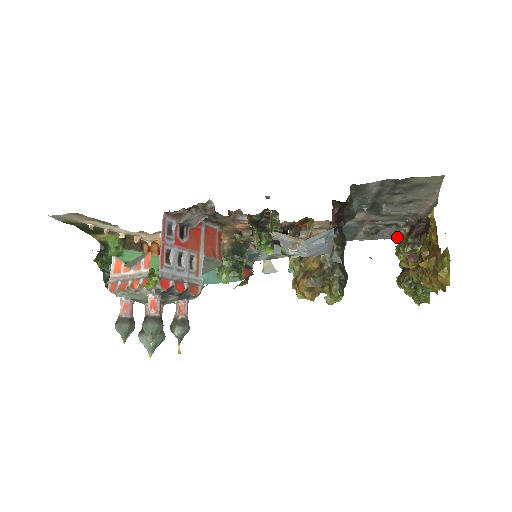
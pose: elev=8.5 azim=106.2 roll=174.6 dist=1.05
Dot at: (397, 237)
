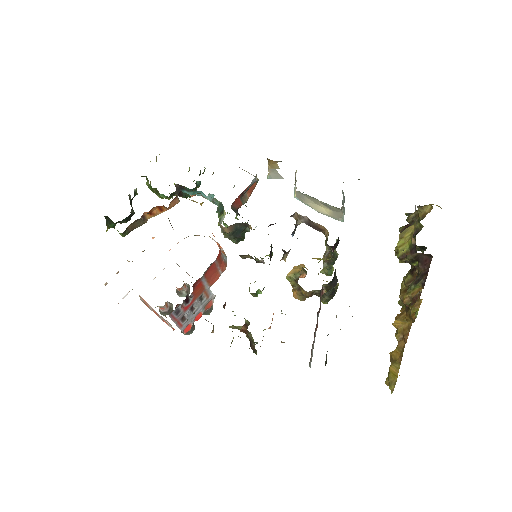
Dot at: occluded
